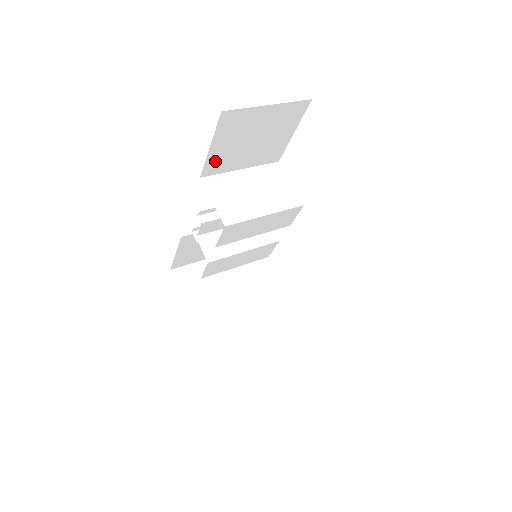
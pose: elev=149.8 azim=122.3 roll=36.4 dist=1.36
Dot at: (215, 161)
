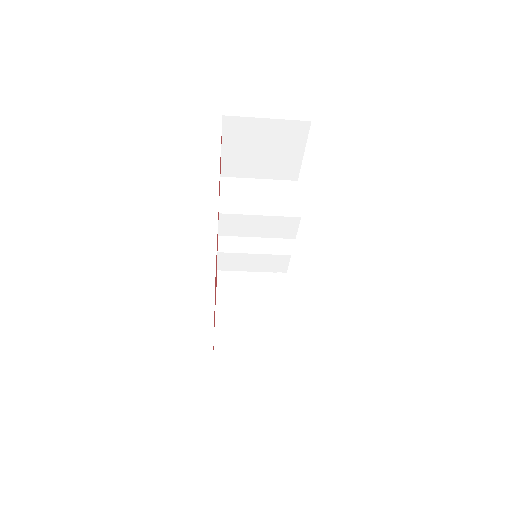
Dot at: (231, 163)
